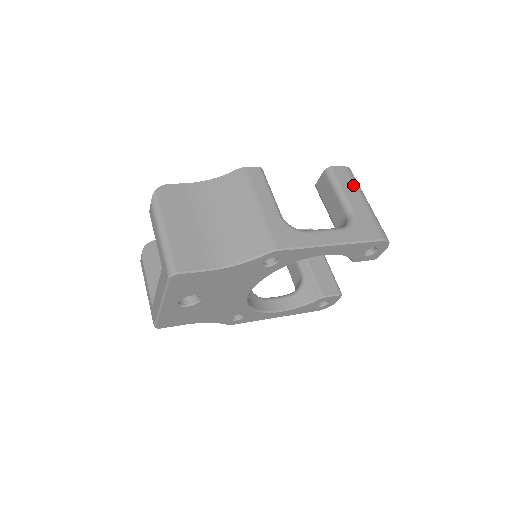
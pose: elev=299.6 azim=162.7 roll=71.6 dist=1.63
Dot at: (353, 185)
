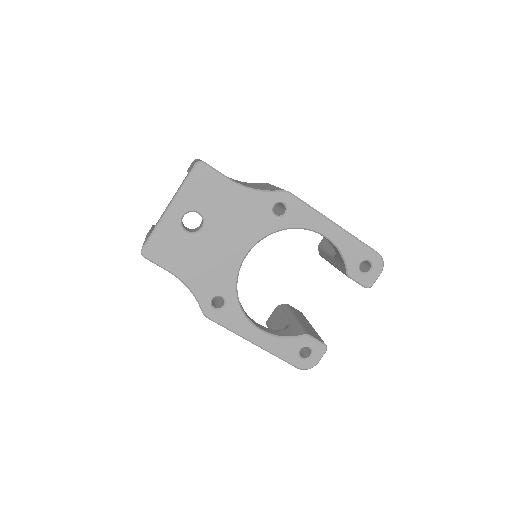
Dot at: occluded
